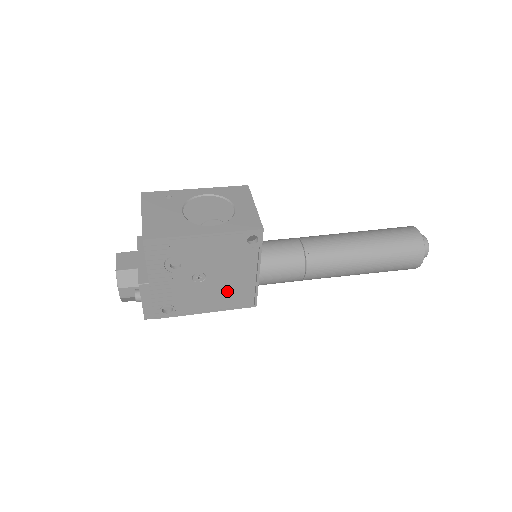
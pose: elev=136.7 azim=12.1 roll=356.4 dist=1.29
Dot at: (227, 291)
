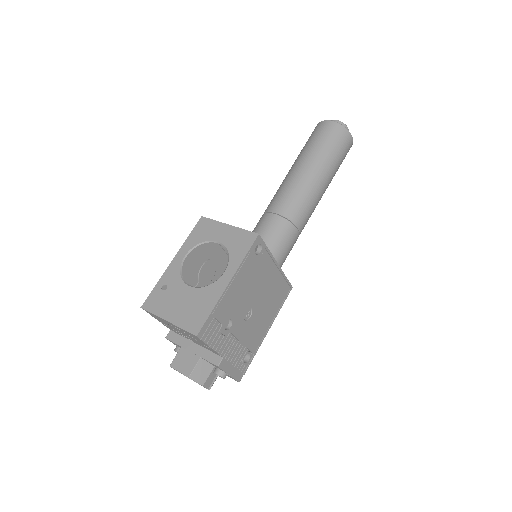
Dot at: (270, 300)
